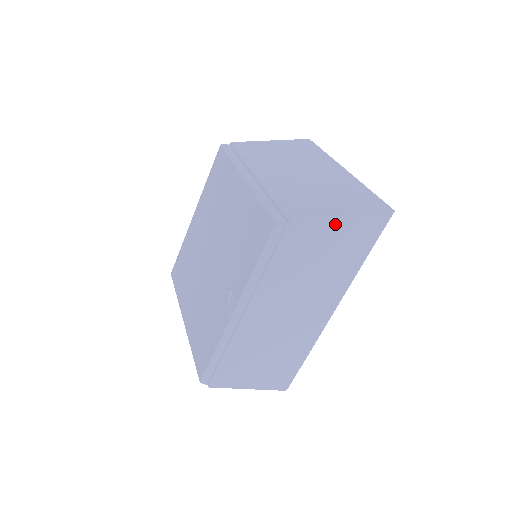
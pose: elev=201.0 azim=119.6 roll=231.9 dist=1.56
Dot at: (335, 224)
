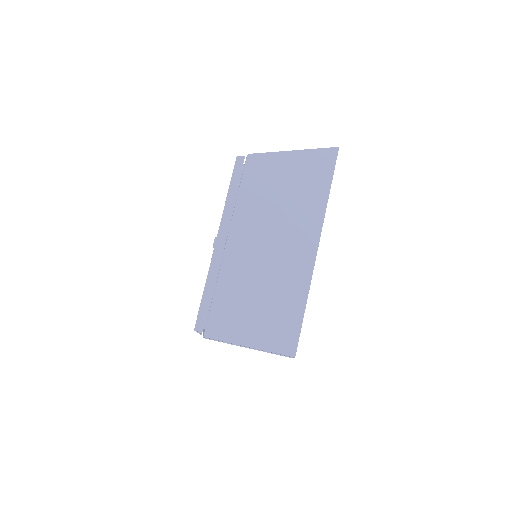
Dot at: (288, 158)
